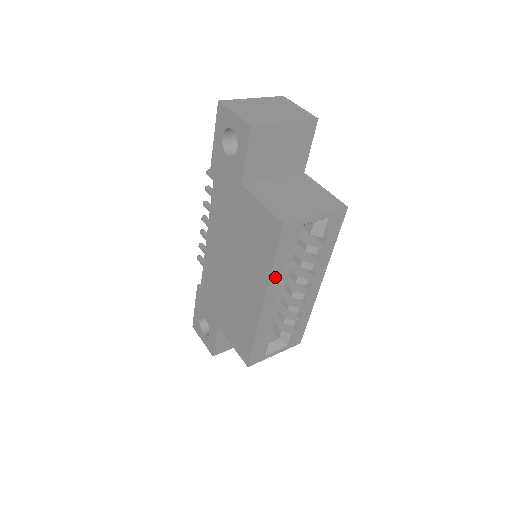
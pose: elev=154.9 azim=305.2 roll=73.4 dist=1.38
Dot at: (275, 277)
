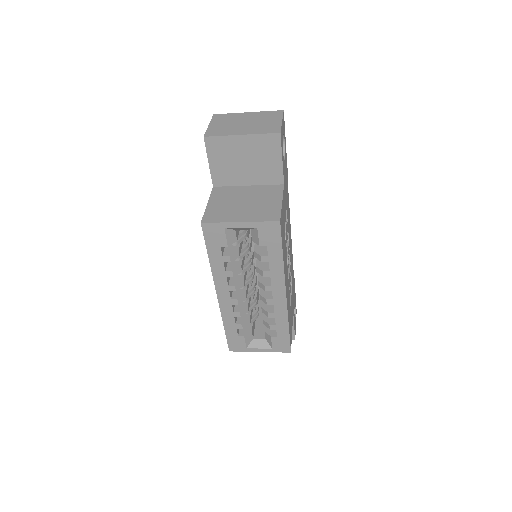
Dot at: (218, 271)
